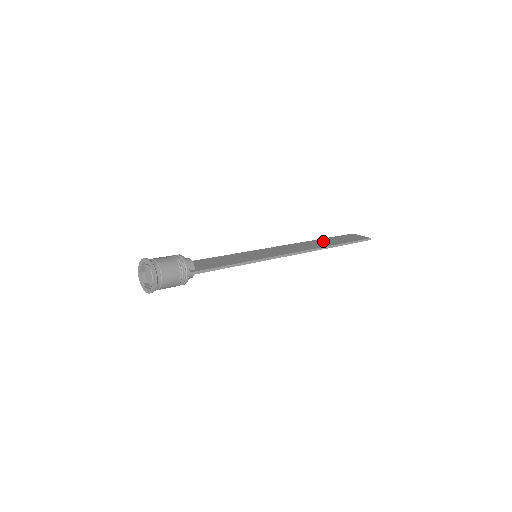
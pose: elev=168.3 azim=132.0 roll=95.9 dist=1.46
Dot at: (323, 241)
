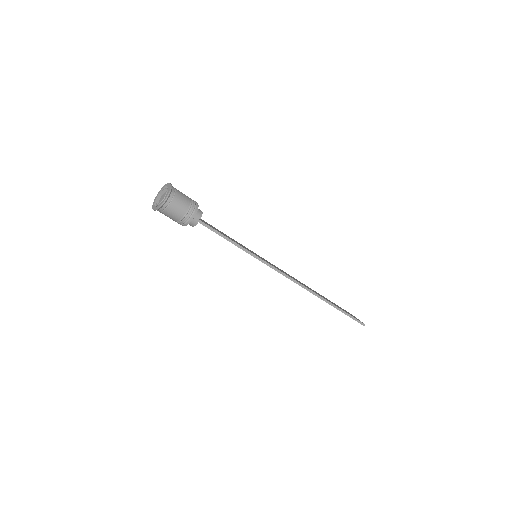
Dot at: (321, 295)
